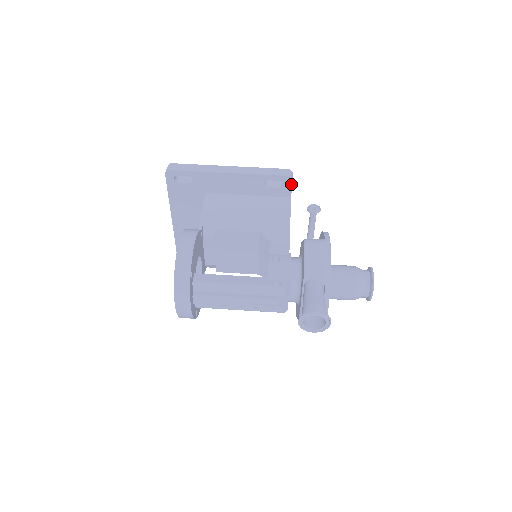
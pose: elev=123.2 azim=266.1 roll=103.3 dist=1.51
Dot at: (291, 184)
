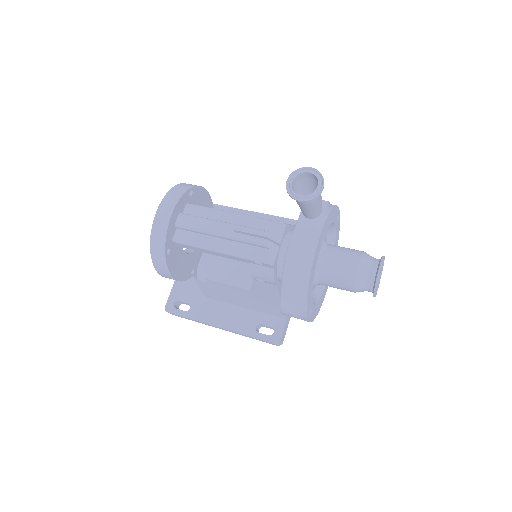
Dot at: occluded
